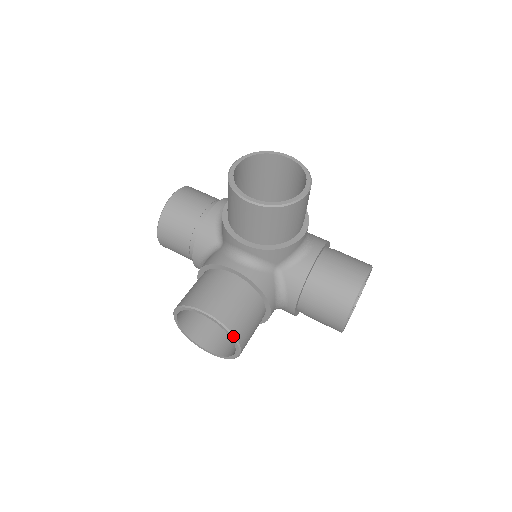
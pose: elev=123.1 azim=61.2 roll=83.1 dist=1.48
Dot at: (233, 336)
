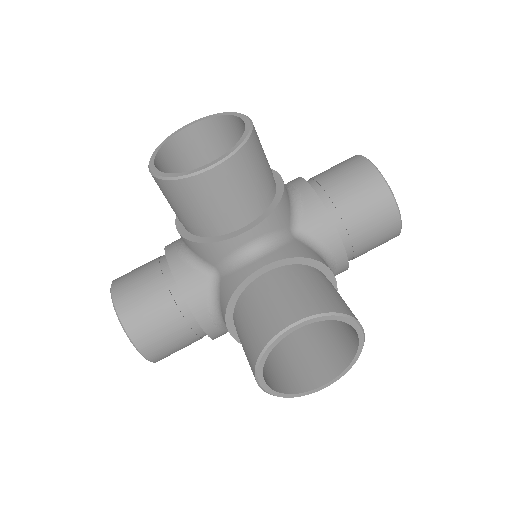
Dot at: (345, 316)
